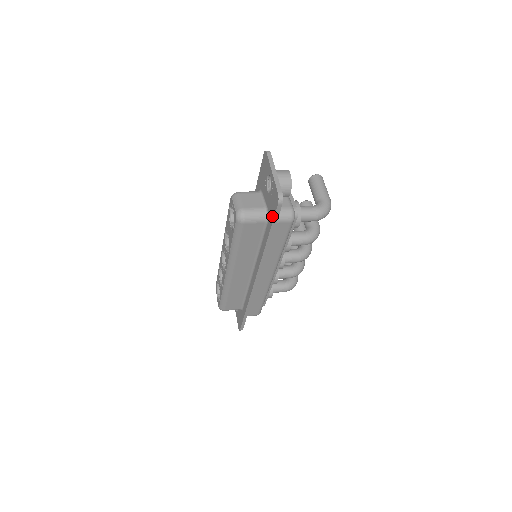
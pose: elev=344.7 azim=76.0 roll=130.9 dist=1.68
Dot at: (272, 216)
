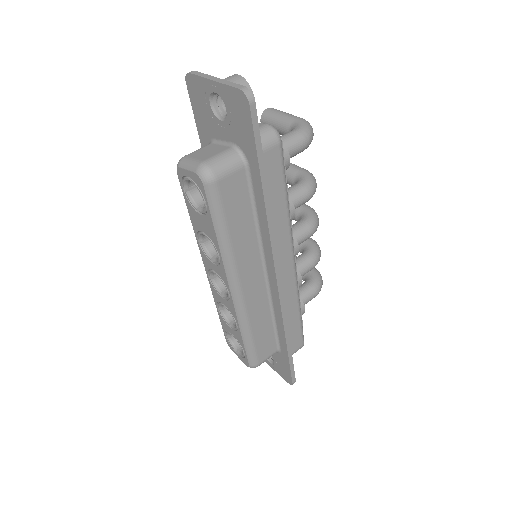
Dot at: (250, 140)
